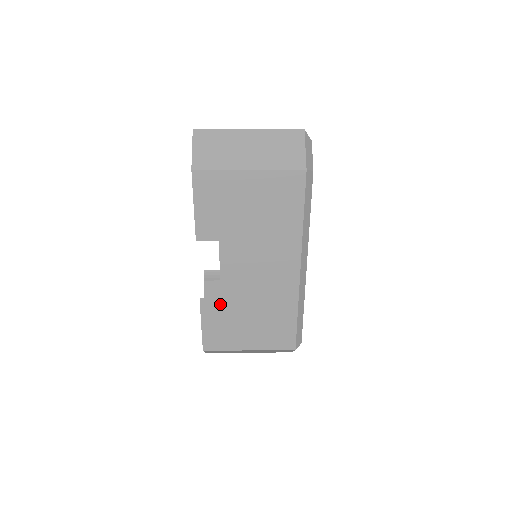
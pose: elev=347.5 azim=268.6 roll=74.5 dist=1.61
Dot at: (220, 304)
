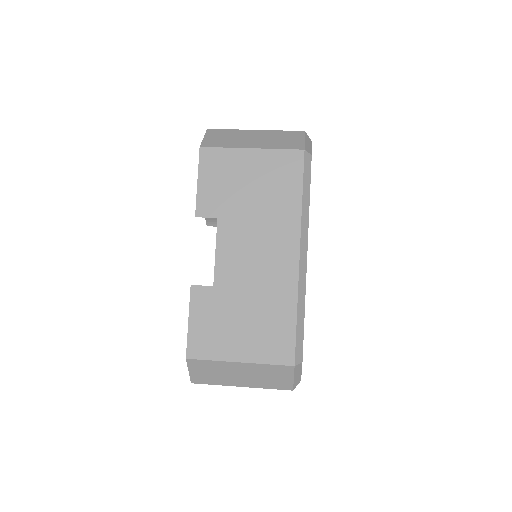
Dot at: (212, 294)
